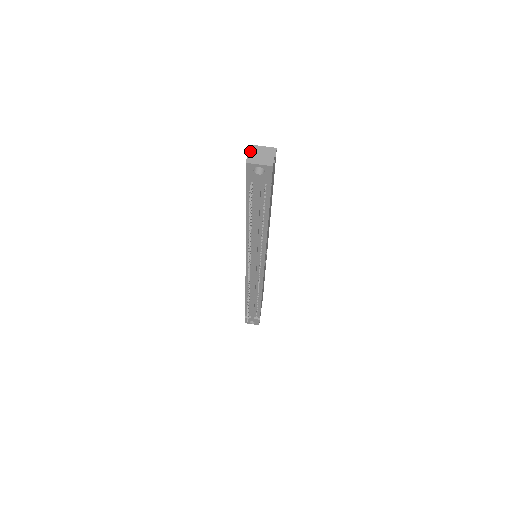
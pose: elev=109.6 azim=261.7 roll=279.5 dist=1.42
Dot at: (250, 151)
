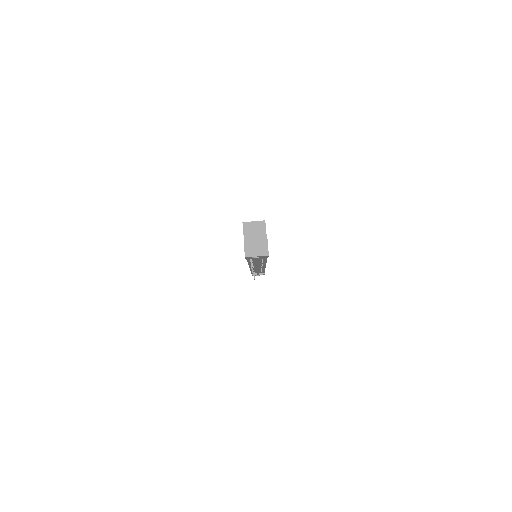
Dot at: (245, 244)
